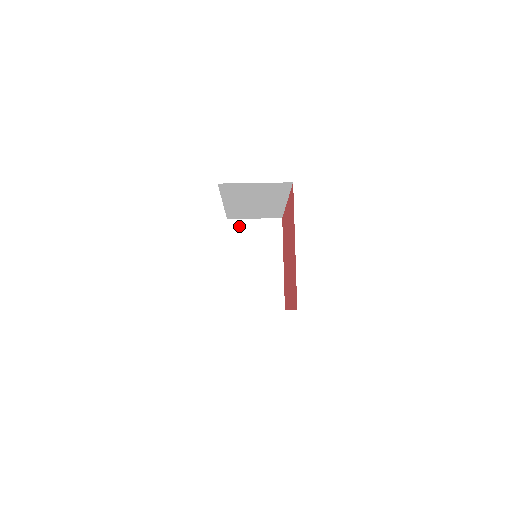
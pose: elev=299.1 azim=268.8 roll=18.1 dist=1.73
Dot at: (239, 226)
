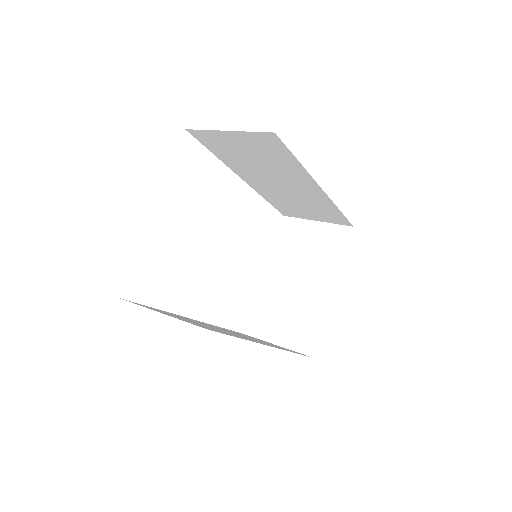
Dot at: (295, 227)
